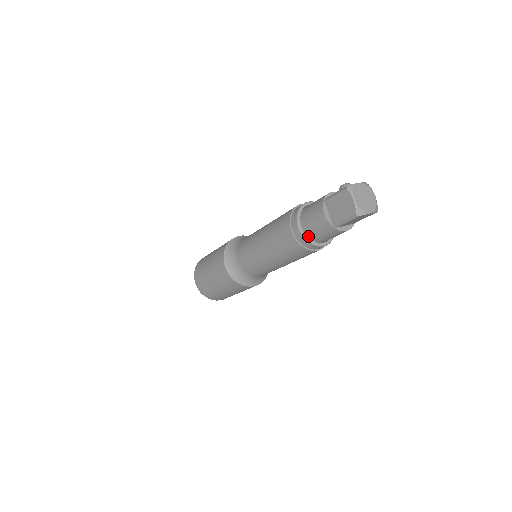
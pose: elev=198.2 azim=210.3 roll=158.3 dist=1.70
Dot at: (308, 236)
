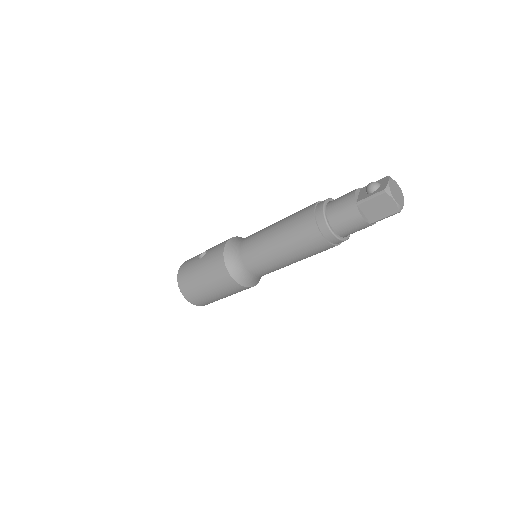
Dot at: (340, 236)
